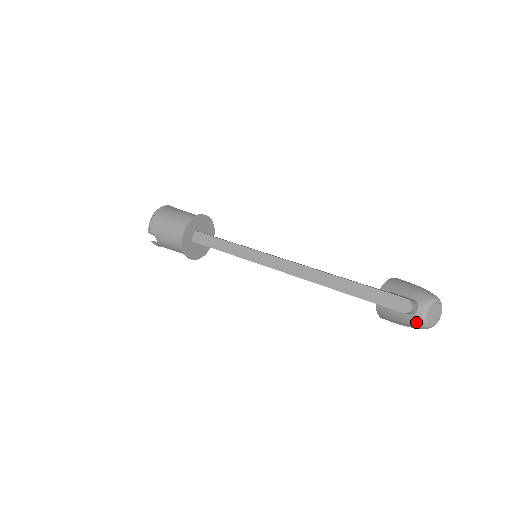
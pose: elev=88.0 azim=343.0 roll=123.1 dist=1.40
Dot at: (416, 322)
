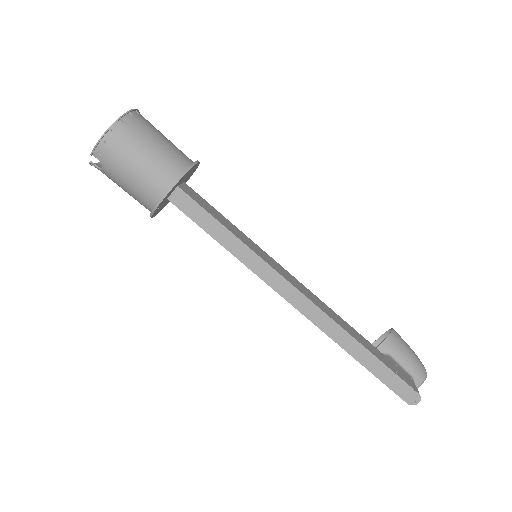
Dot at: occluded
